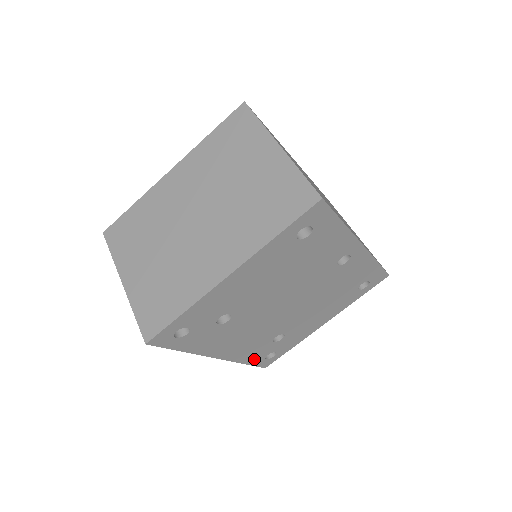
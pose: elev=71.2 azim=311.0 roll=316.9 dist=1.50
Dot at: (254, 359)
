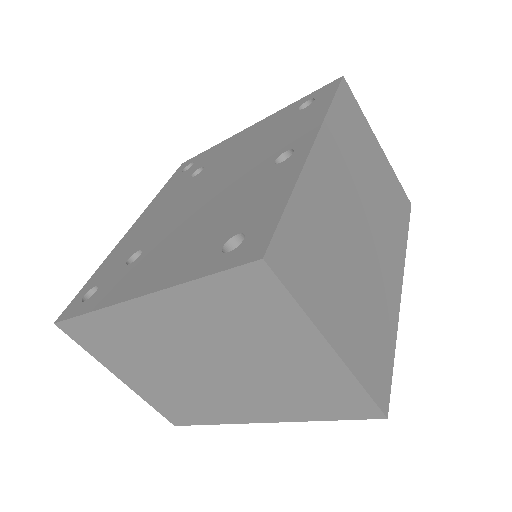
Dot at: occluded
